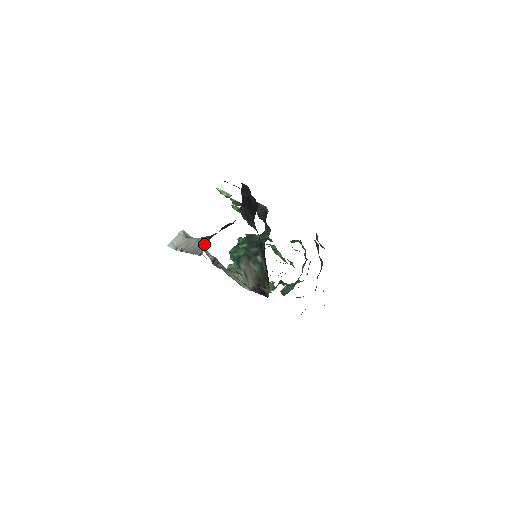
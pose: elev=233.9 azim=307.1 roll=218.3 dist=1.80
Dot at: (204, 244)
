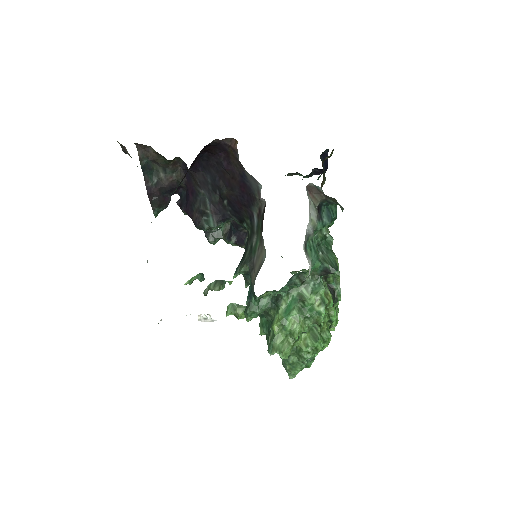
Dot at: occluded
